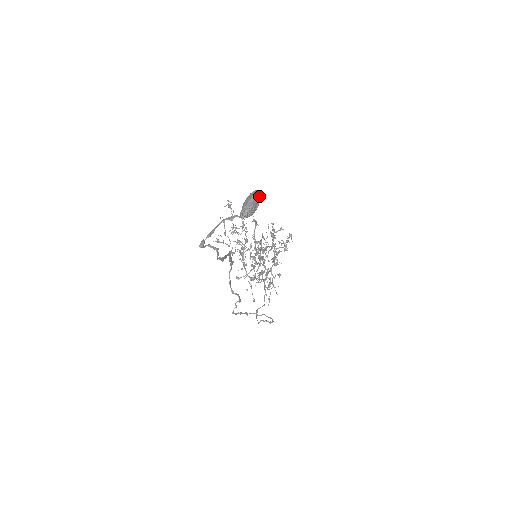
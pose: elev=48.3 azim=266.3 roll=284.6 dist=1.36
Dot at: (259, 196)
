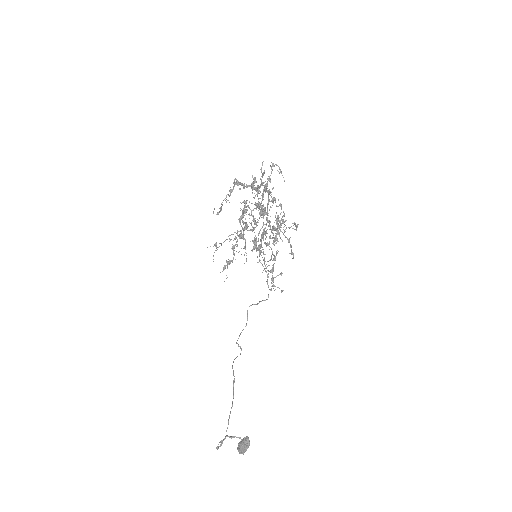
Dot at: occluded
